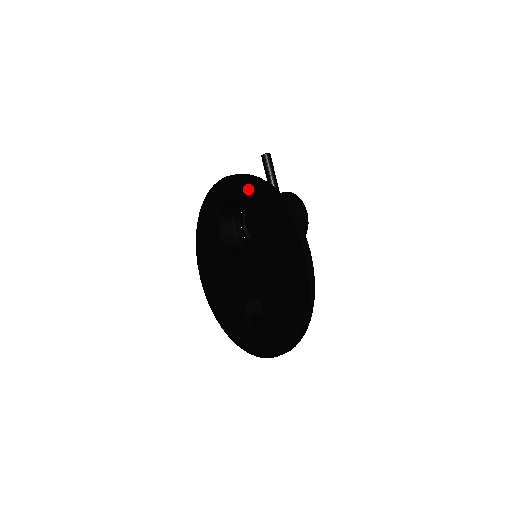
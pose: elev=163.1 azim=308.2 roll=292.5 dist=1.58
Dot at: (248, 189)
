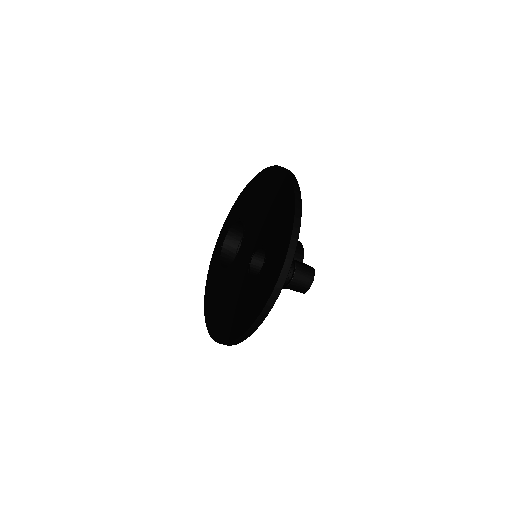
Dot at: (236, 208)
